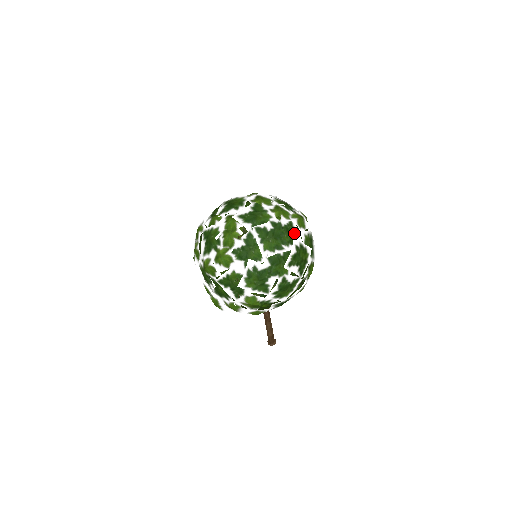
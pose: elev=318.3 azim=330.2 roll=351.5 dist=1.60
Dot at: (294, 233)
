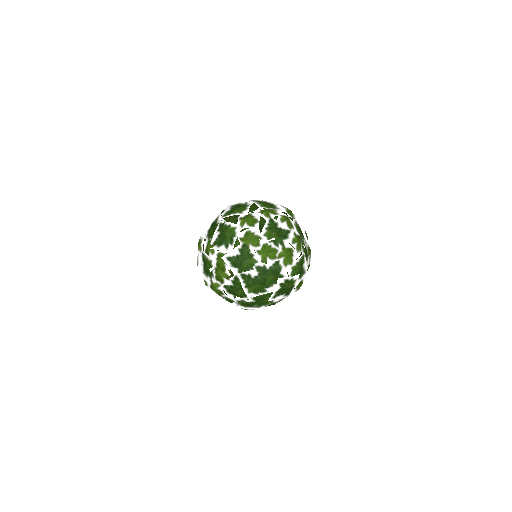
Dot at: (279, 272)
